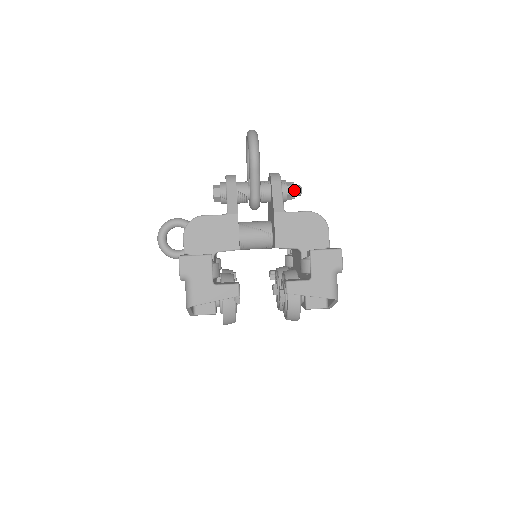
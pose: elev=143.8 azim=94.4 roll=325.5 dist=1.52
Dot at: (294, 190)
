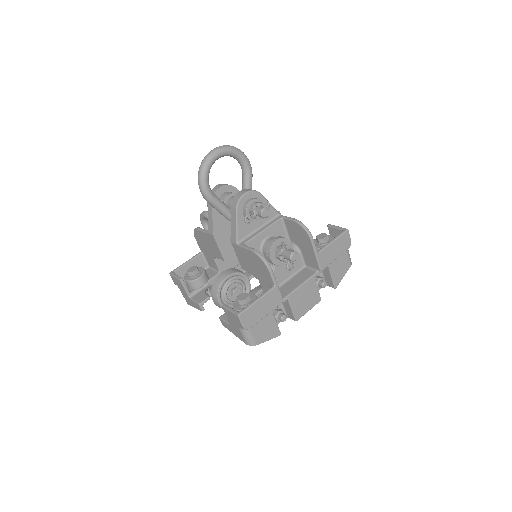
Dot at: (251, 218)
